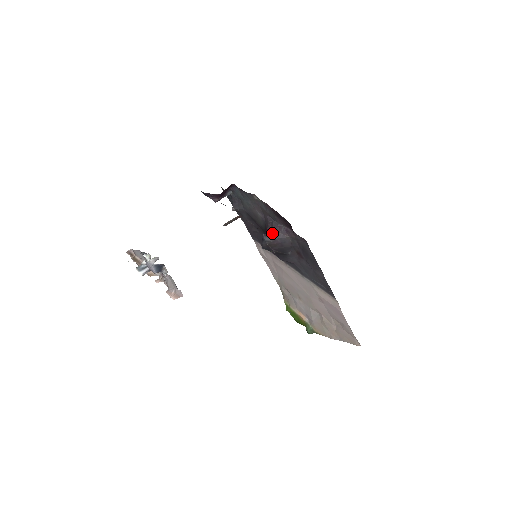
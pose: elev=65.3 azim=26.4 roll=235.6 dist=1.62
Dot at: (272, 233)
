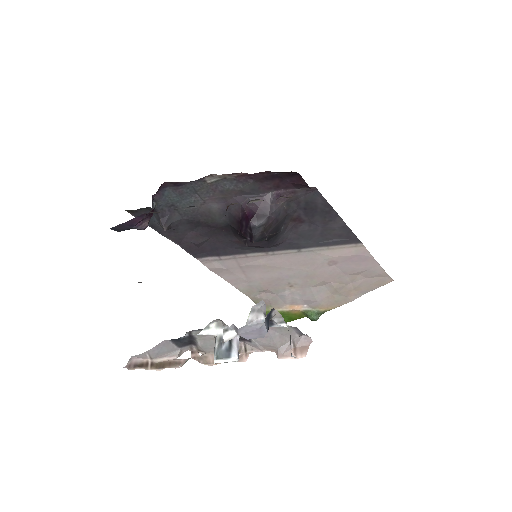
Dot at: (260, 212)
